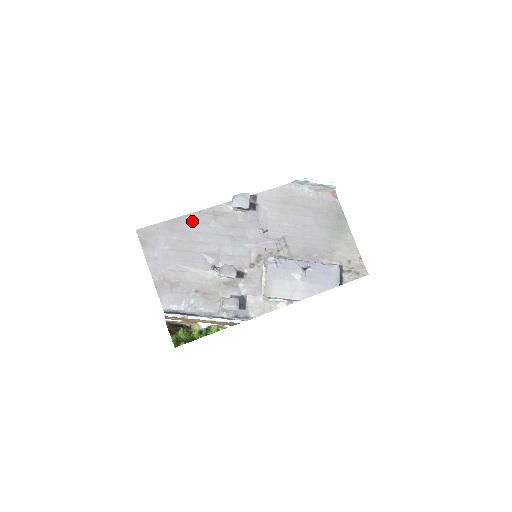
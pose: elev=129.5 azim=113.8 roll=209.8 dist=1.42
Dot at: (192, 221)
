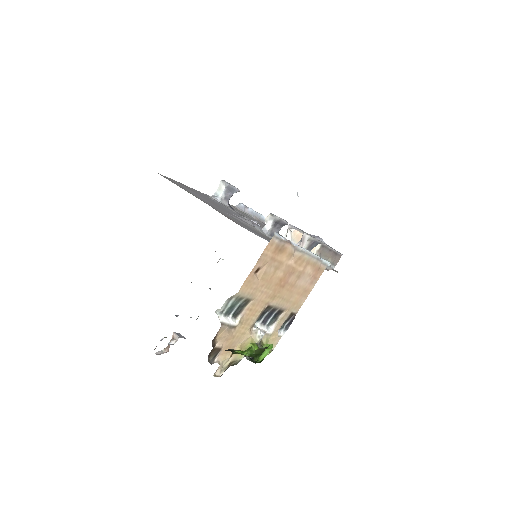
Dot at: (199, 192)
